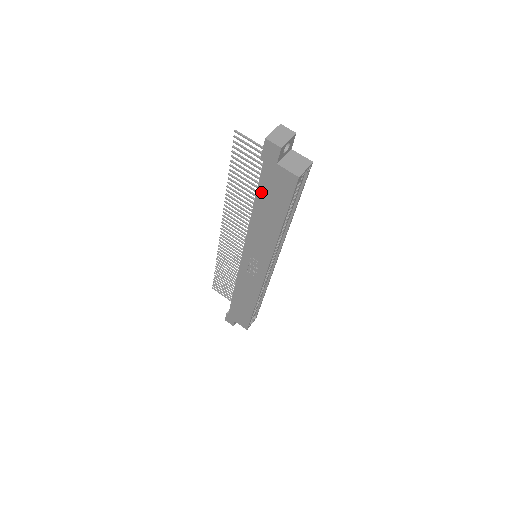
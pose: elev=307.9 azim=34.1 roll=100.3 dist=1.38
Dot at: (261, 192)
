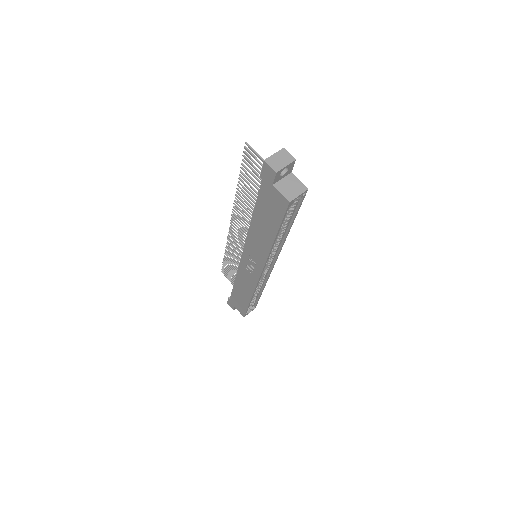
Dot at: (259, 205)
